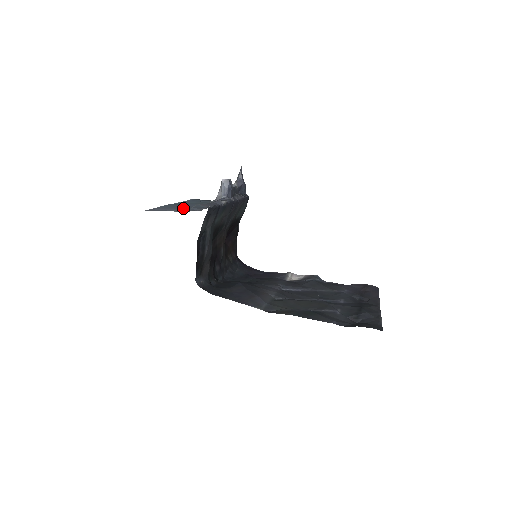
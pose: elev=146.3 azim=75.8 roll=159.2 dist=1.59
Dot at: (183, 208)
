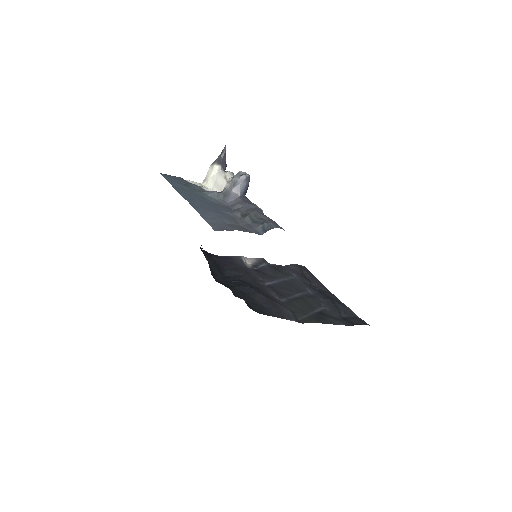
Dot at: (220, 213)
